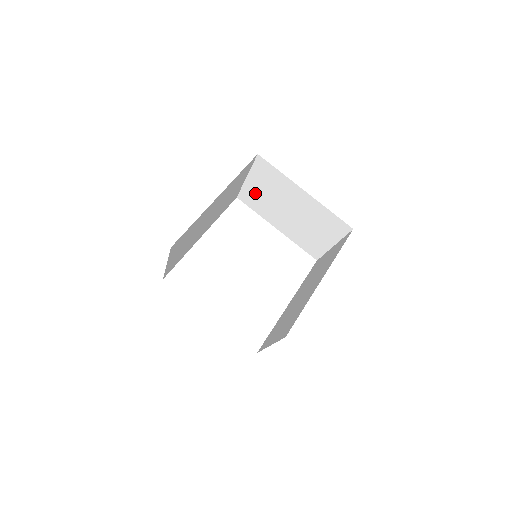
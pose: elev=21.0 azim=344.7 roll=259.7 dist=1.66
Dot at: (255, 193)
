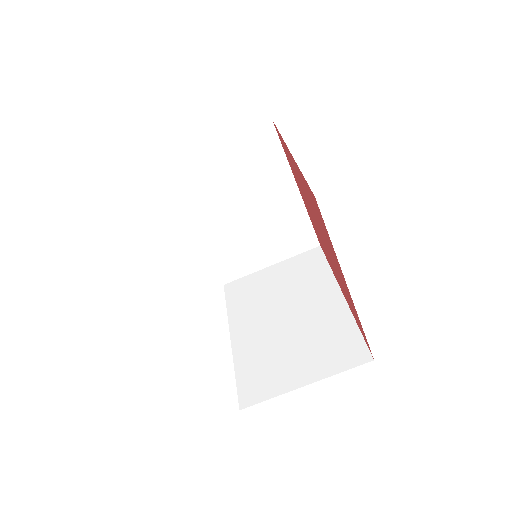
Dot at: (207, 171)
